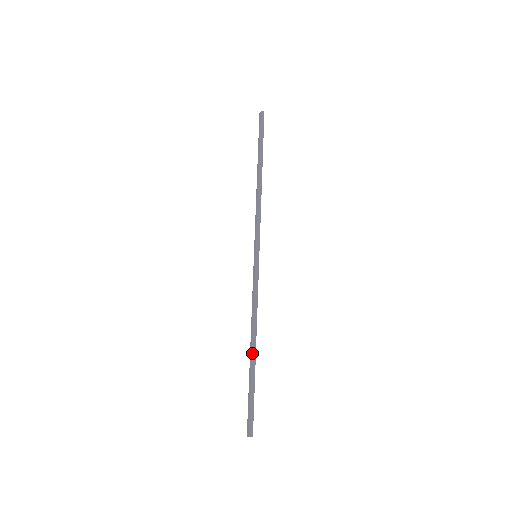
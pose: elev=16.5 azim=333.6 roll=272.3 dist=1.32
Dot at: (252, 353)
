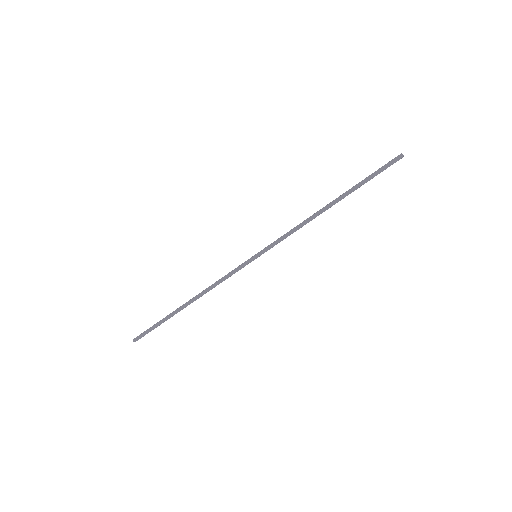
Dot at: (183, 305)
